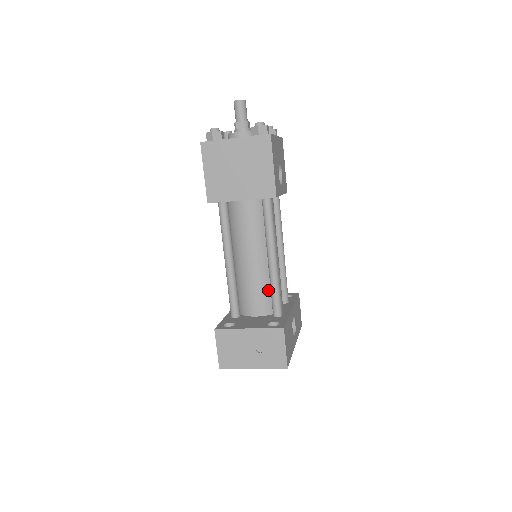
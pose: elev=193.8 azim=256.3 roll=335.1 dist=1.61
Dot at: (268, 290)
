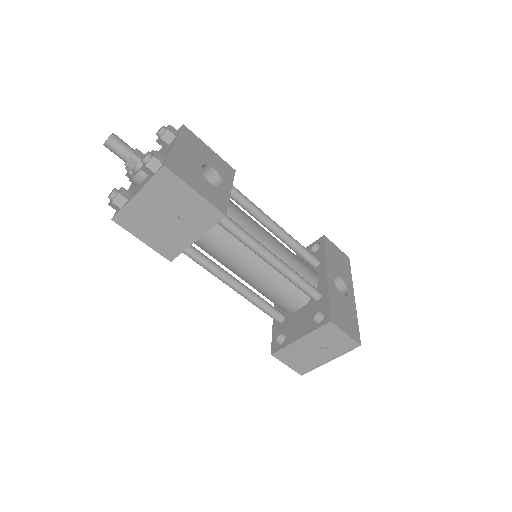
Dot at: (291, 283)
